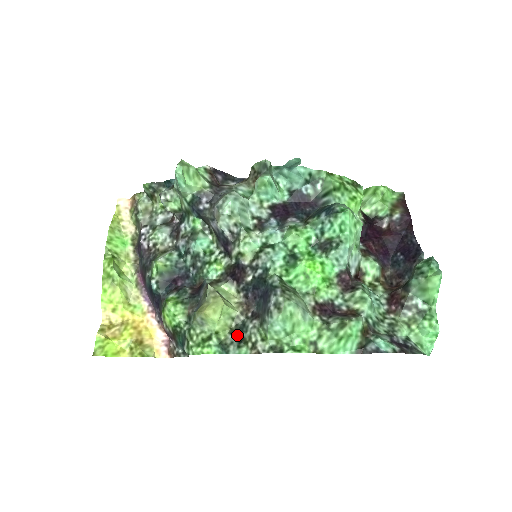
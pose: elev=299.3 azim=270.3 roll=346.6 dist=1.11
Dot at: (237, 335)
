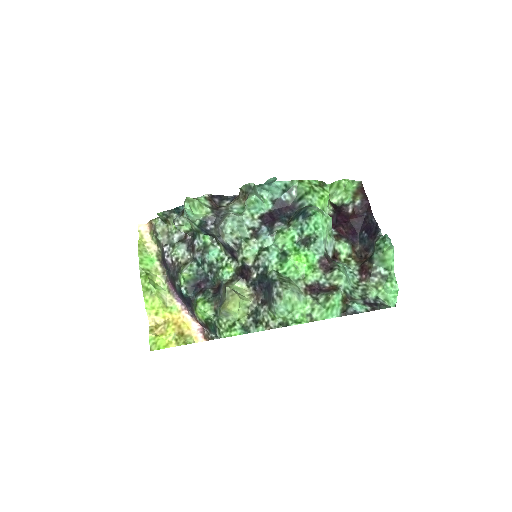
Dot at: (253, 318)
